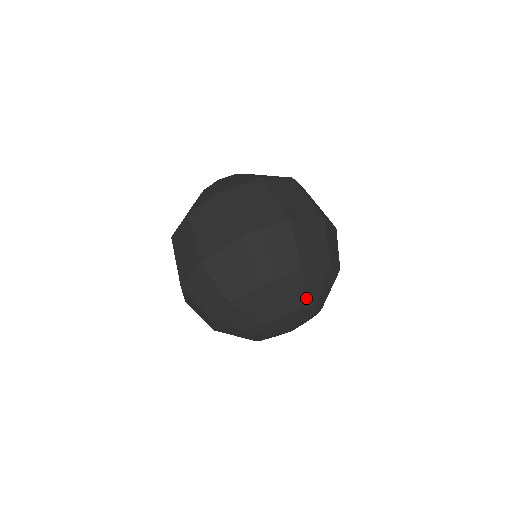
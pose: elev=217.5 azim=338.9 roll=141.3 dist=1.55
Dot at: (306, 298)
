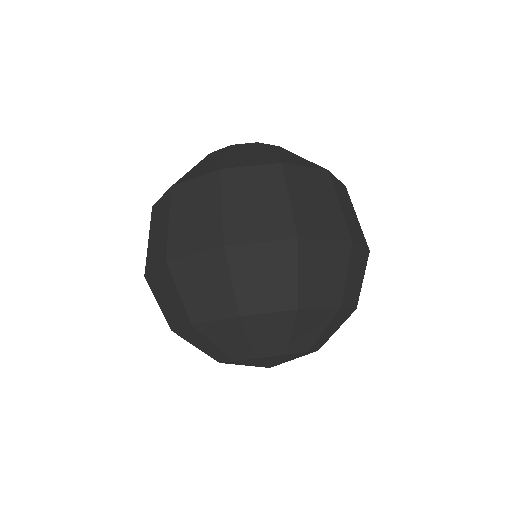
Dot at: (319, 340)
